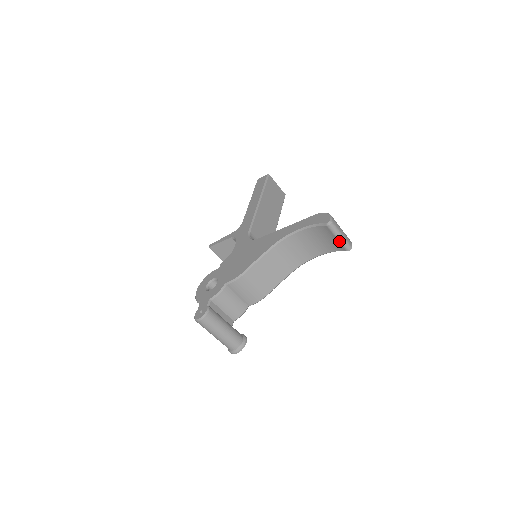
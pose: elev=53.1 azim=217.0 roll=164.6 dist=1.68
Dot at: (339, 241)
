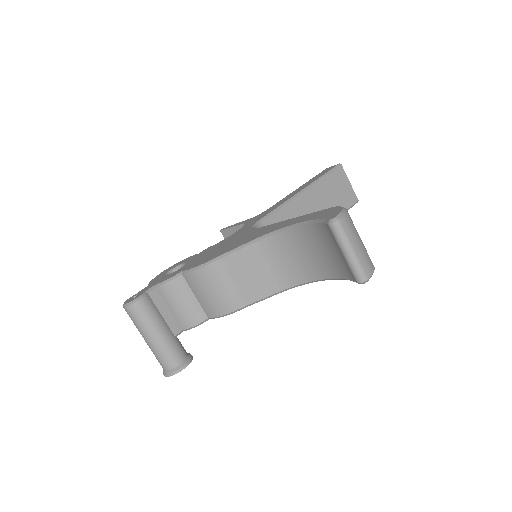
Dot at: (346, 259)
